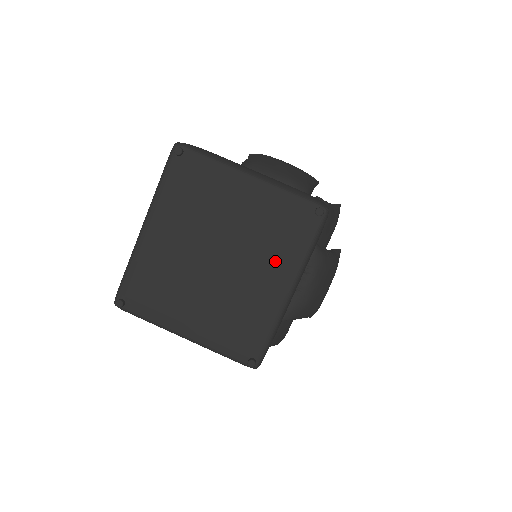
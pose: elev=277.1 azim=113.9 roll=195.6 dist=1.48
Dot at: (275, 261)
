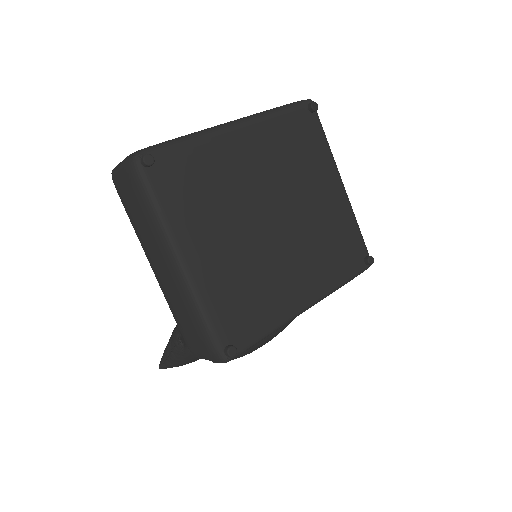
Dot at: (316, 268)
